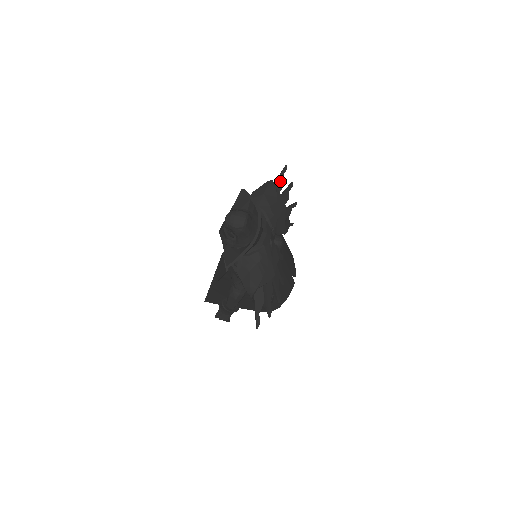
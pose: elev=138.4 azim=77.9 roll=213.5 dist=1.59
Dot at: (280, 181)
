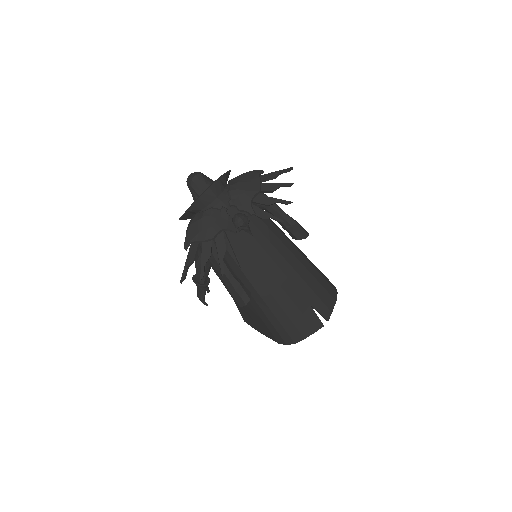
Dot at: (272, 174)
